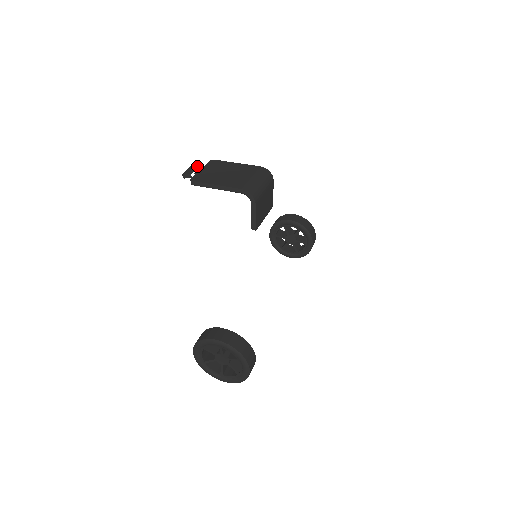
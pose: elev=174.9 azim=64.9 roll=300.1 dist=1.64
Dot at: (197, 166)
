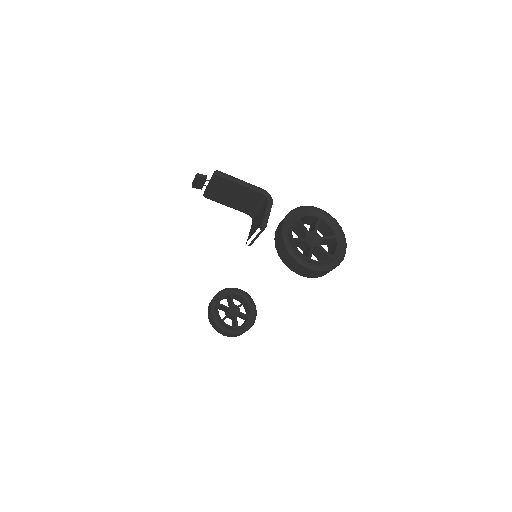
Dot at: occluded
